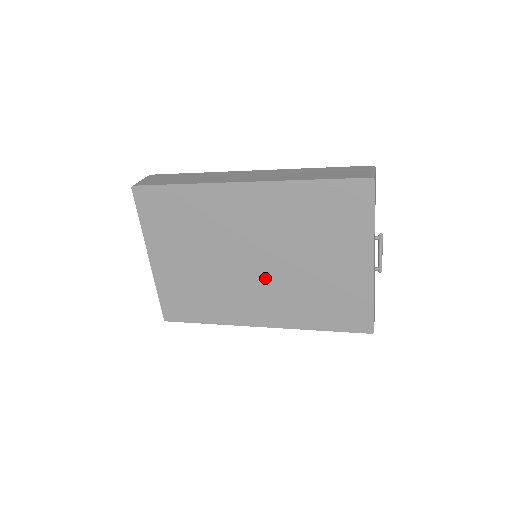
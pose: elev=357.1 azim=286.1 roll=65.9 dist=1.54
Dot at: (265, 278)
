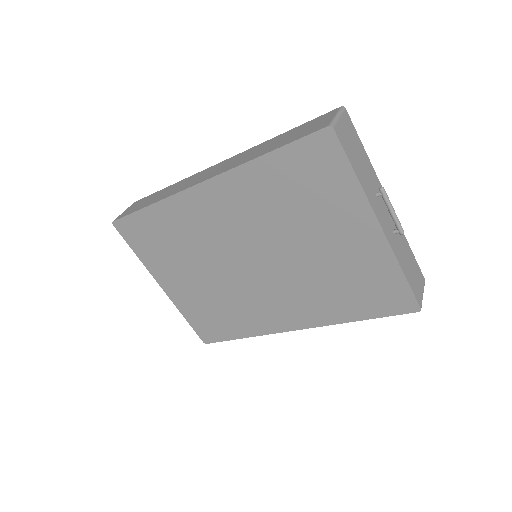
Dot at: (272, 278)
